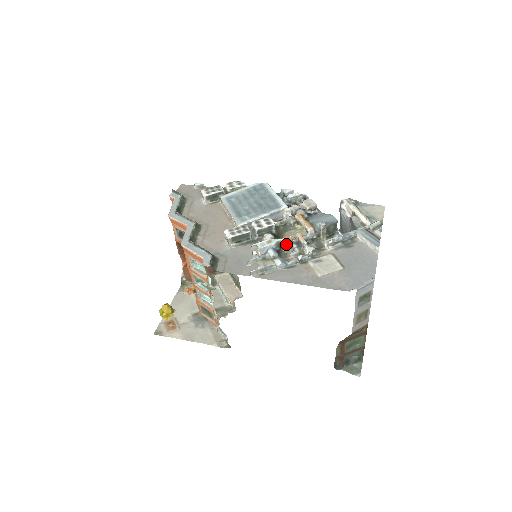
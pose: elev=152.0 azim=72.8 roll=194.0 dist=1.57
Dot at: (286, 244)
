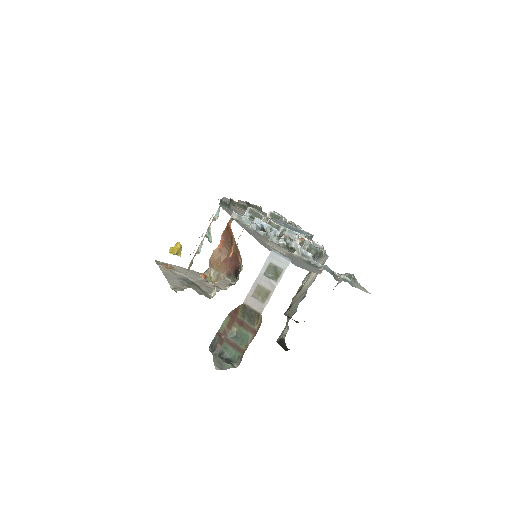
Dot at: (273, 231)
